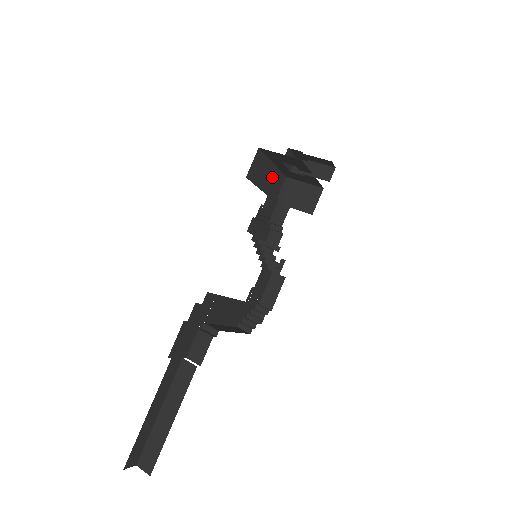
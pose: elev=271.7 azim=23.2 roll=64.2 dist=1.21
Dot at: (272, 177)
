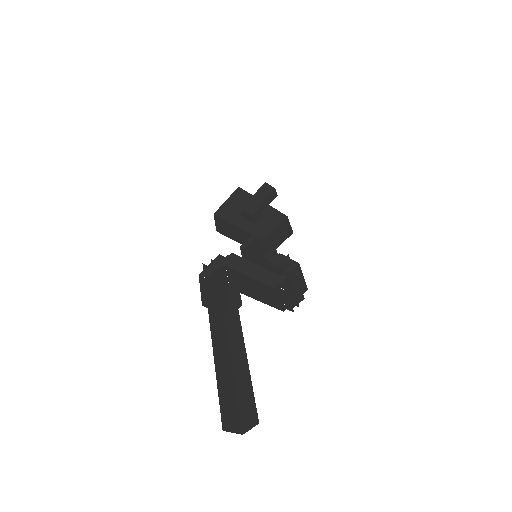
Dot at: occluded
